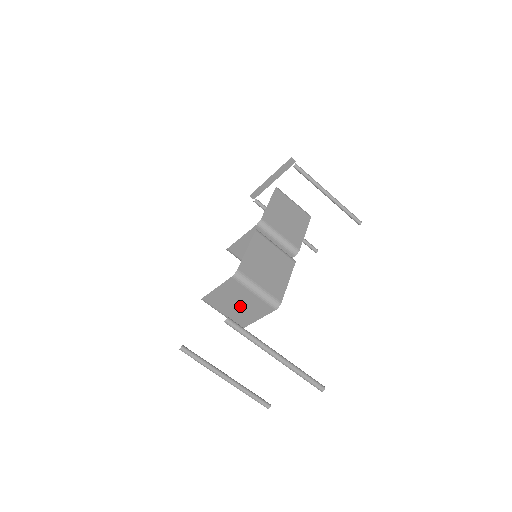
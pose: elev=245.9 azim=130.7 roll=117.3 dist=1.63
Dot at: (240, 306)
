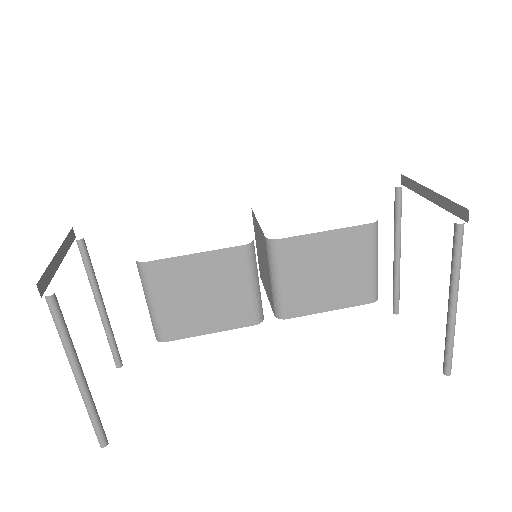
Dot at: occluded
